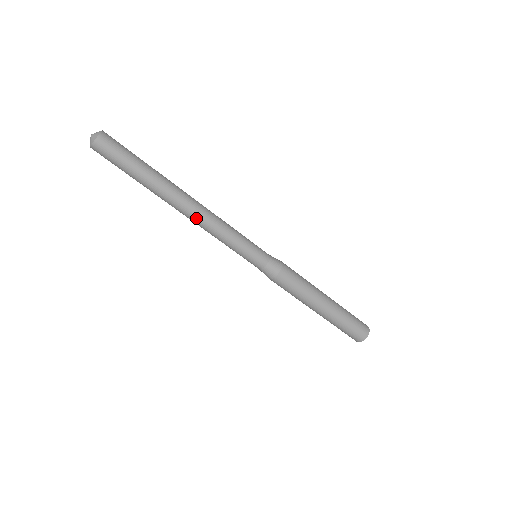
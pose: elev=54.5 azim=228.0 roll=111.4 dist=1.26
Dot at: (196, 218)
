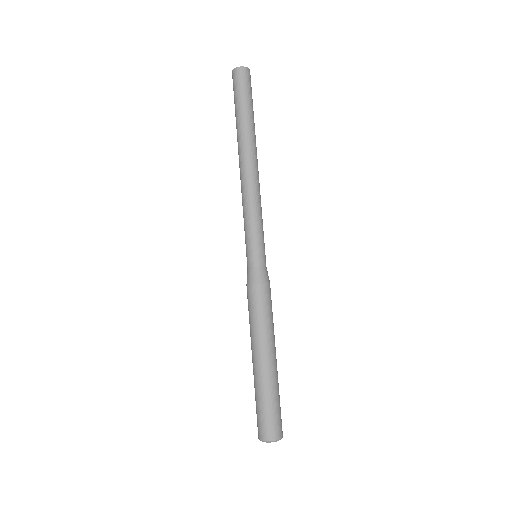
Dot at: (253, 176)
